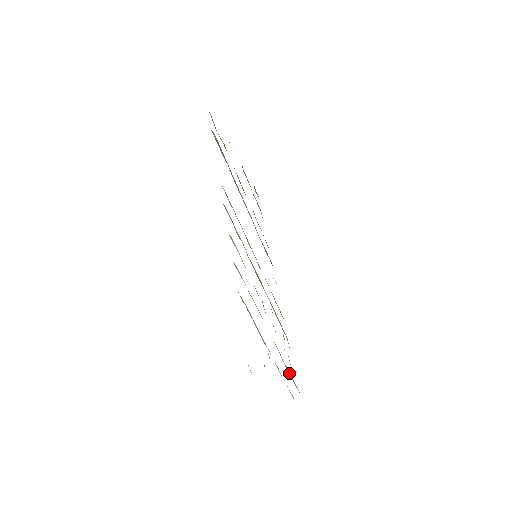
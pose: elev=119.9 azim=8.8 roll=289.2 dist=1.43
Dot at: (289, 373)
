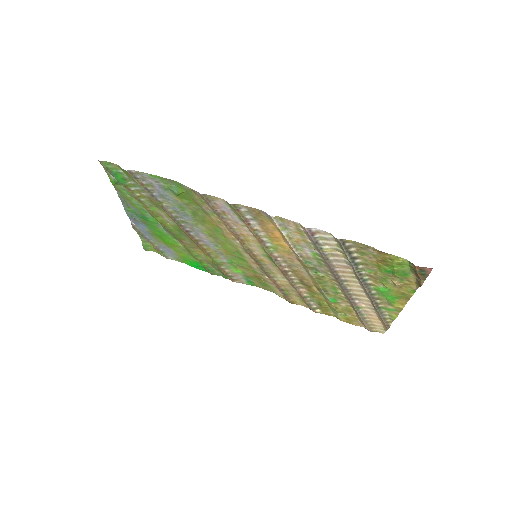
Dot at: (362, 318)
